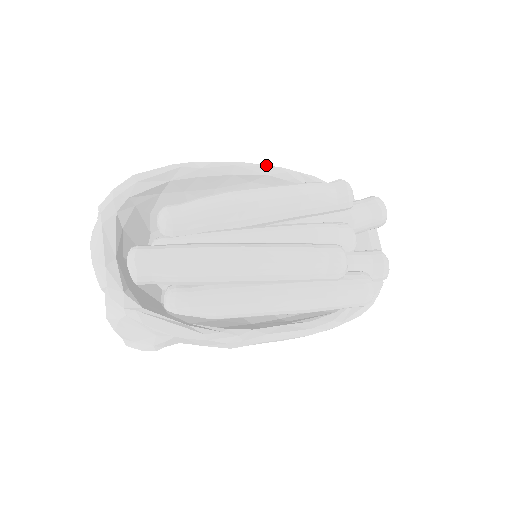
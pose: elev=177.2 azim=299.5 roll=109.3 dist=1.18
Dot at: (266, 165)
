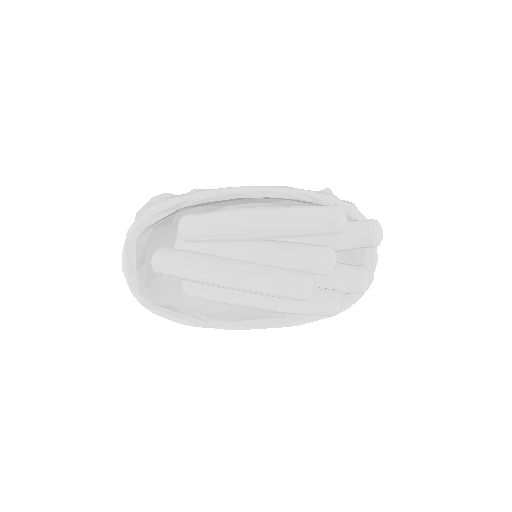
Dot at: (269, 187)
